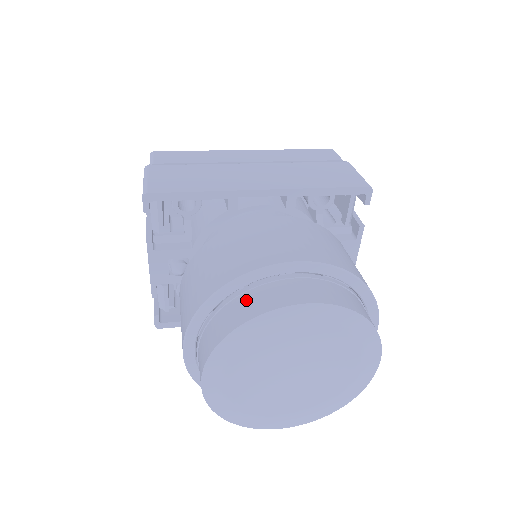
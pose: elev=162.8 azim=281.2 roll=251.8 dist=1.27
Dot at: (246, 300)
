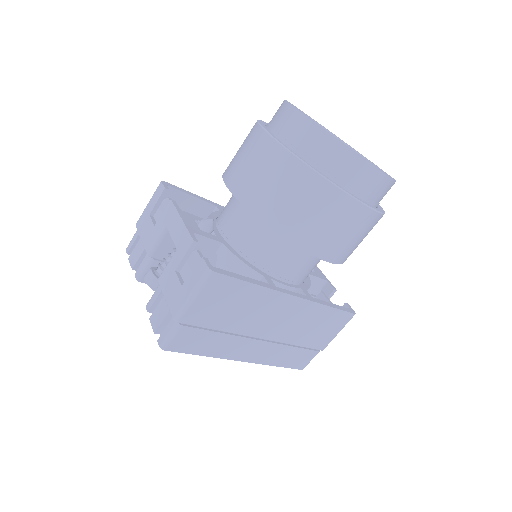
Dot at: occluded
